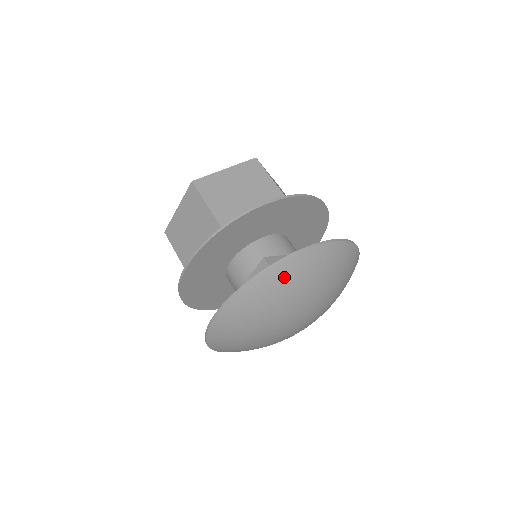
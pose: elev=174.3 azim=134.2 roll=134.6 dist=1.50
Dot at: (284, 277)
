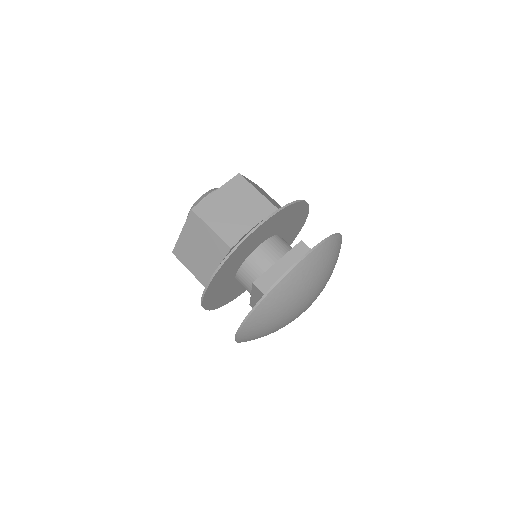
Dot at: (336, 247)
